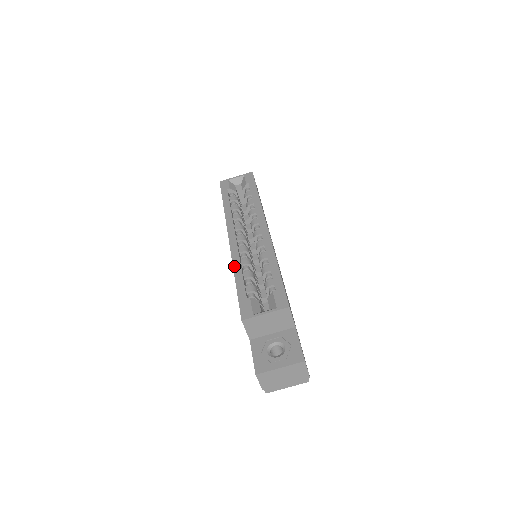
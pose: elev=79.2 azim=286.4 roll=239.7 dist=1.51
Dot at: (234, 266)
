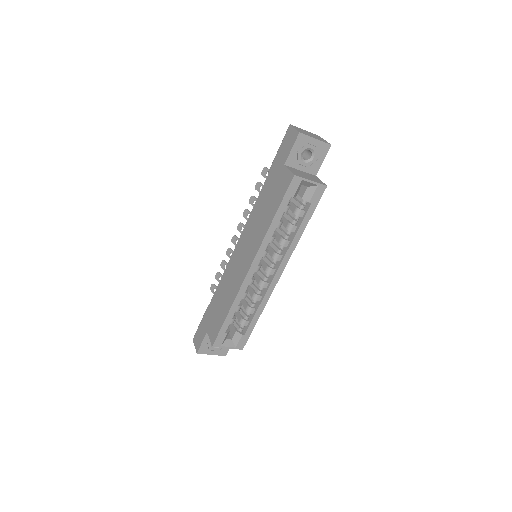
Dot at: (235, 302)
